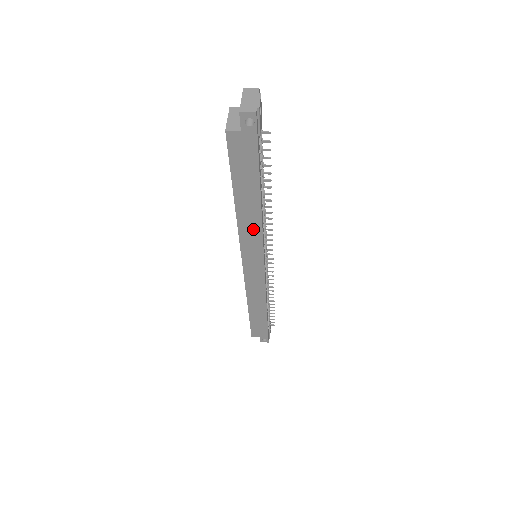
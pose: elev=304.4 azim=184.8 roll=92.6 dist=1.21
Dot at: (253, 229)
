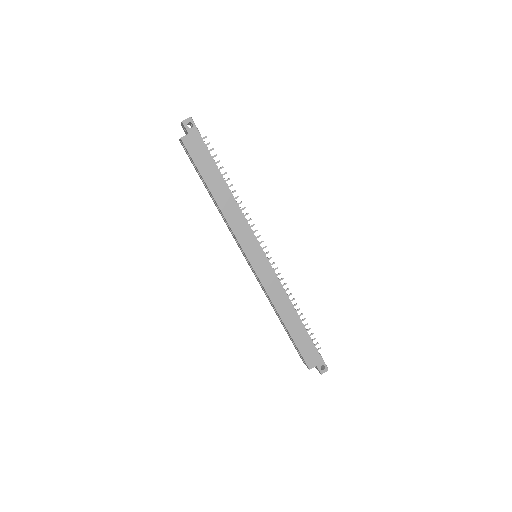
Dot at: (236, 215)
